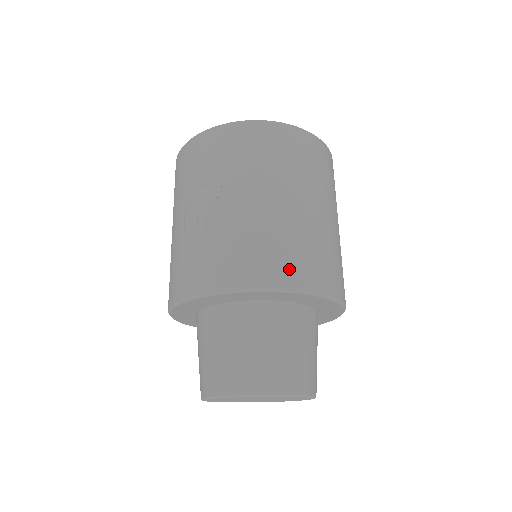
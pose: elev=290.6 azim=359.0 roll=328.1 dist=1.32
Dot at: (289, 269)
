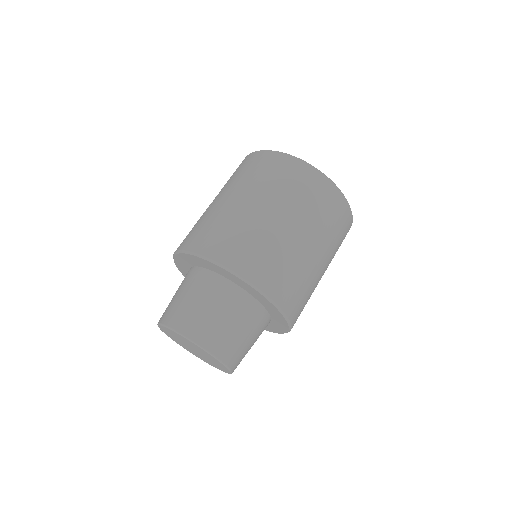
Dot at: (208, 242)
